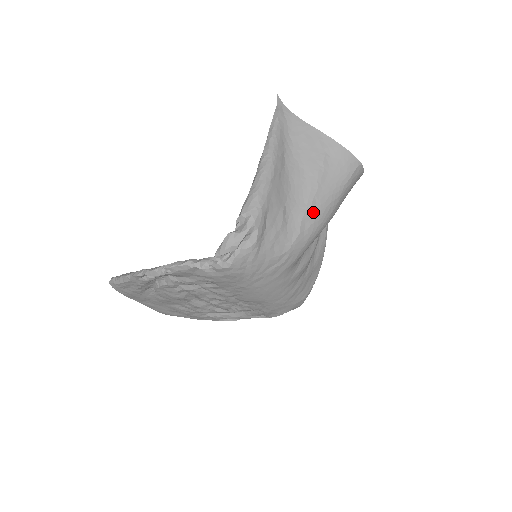
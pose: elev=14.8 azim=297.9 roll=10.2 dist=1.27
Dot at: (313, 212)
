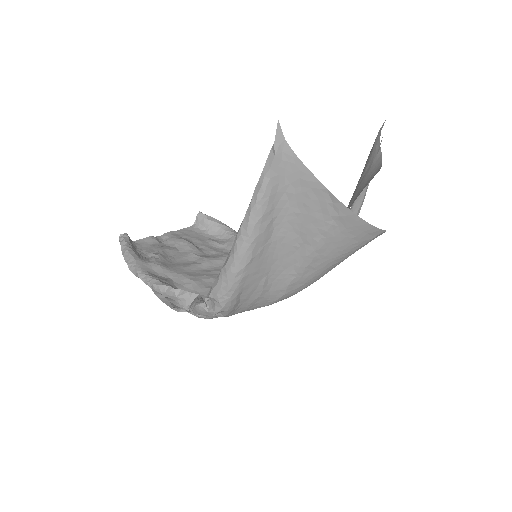
Dot at: (305, 277)
